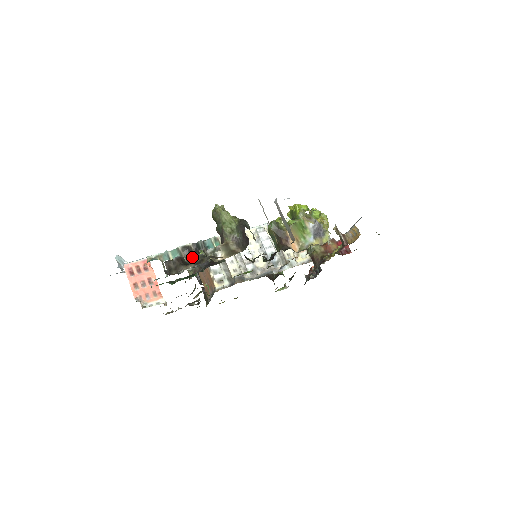
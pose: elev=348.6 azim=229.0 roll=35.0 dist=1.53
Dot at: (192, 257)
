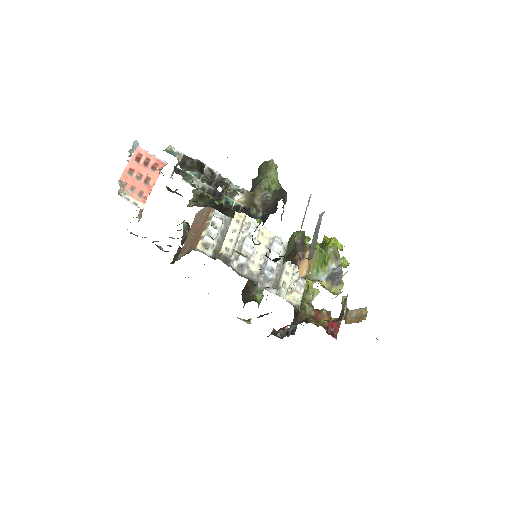
Dot at: occluded
